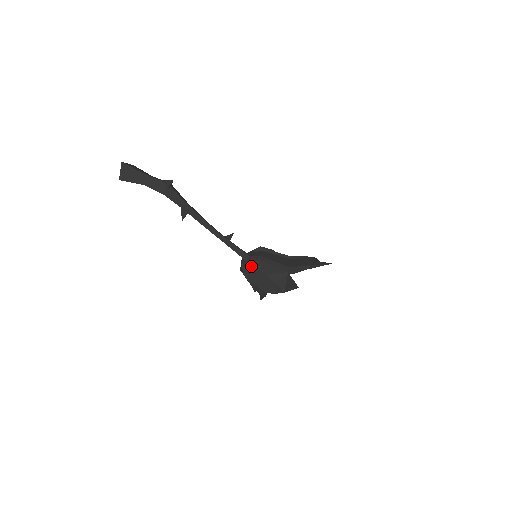
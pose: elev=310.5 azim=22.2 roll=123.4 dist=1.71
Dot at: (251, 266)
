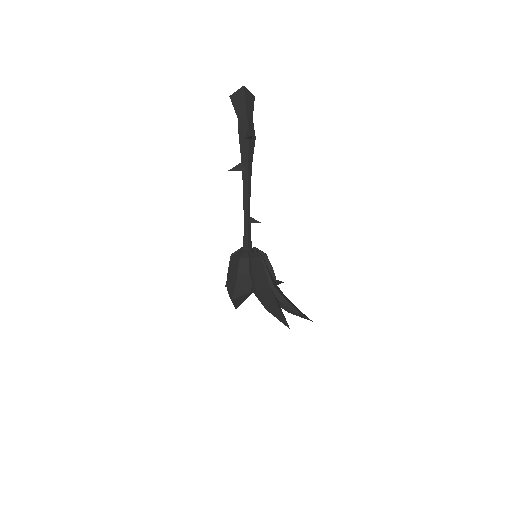
Dot at: (238, 256)
